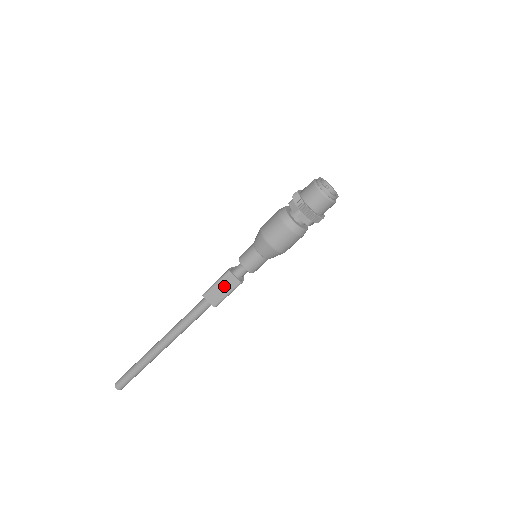
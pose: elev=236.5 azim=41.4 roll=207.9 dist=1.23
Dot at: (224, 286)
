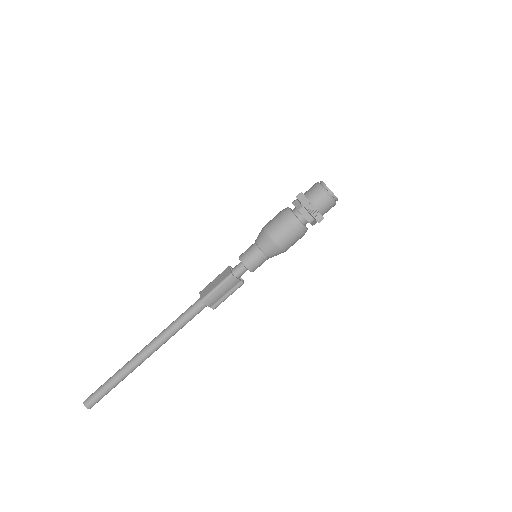
Dot at: (218, 279)
